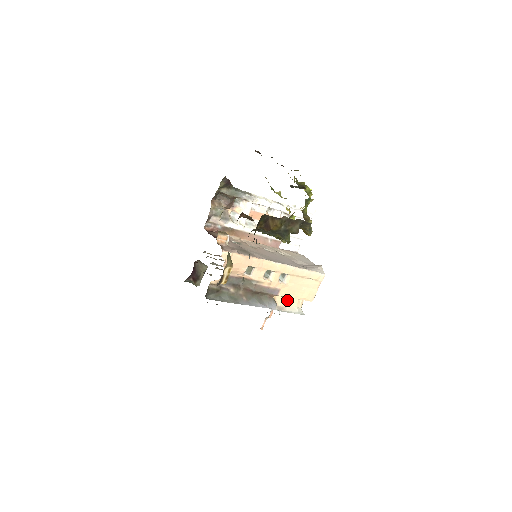
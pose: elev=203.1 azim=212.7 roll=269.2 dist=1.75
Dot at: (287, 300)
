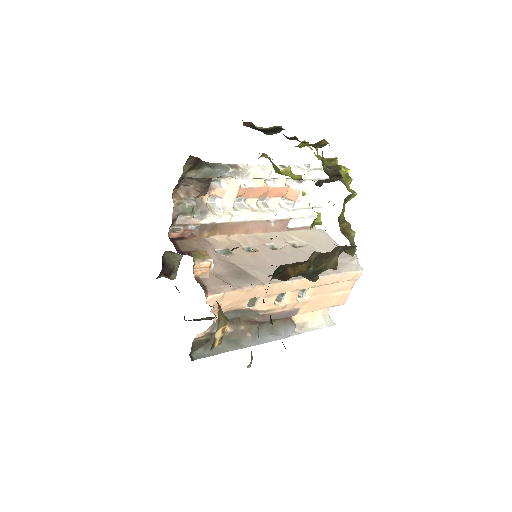
Dot at: occluded
